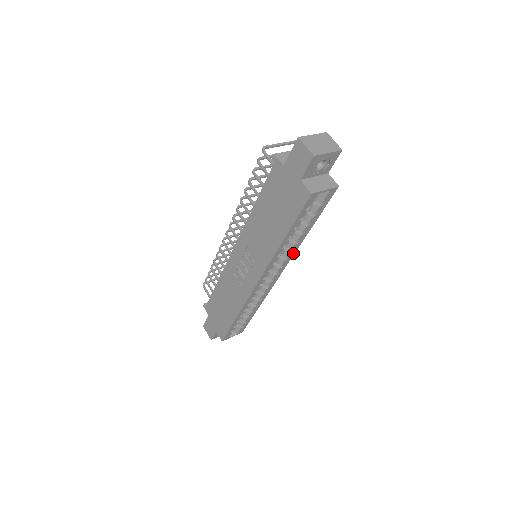
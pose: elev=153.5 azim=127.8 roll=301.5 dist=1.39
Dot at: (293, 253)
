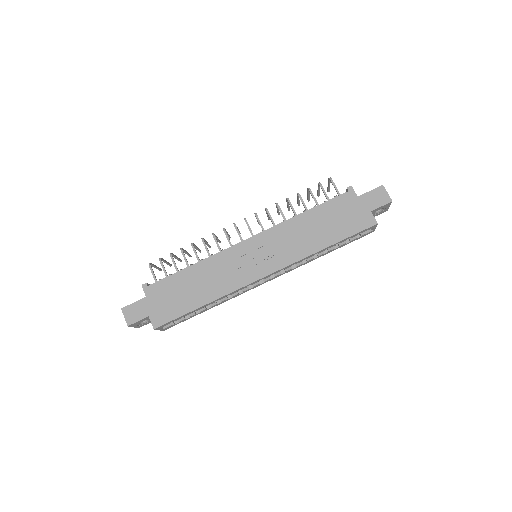
Dot at: (299, 266)
